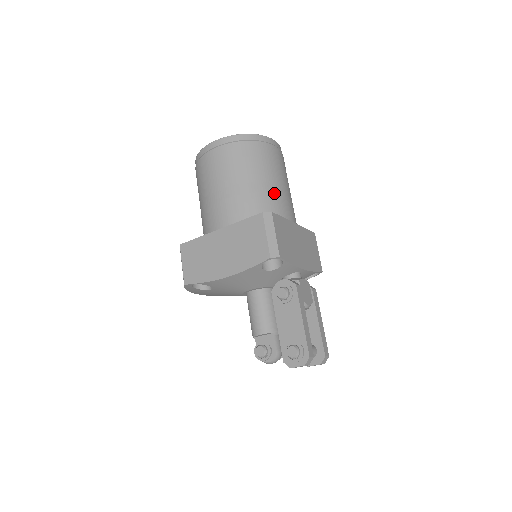
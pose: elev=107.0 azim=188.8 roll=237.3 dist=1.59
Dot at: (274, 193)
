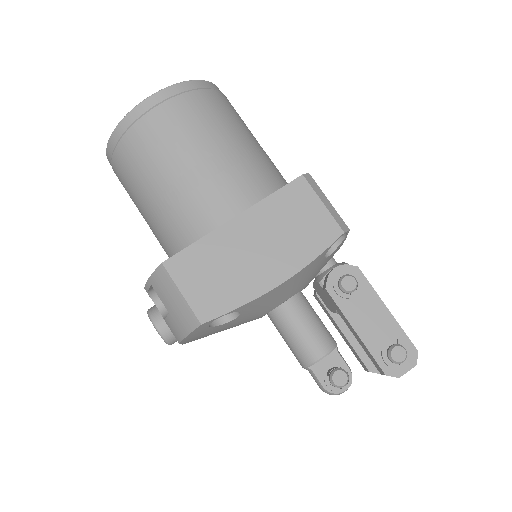
Dot at: (269, 158)
